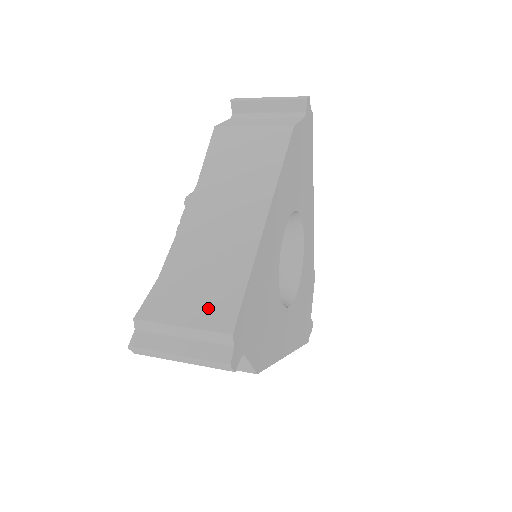
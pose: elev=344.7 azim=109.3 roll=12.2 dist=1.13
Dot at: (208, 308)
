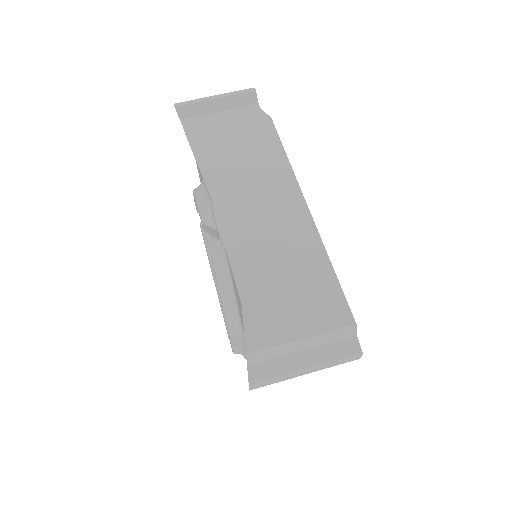
Dot at: (316, 311)
